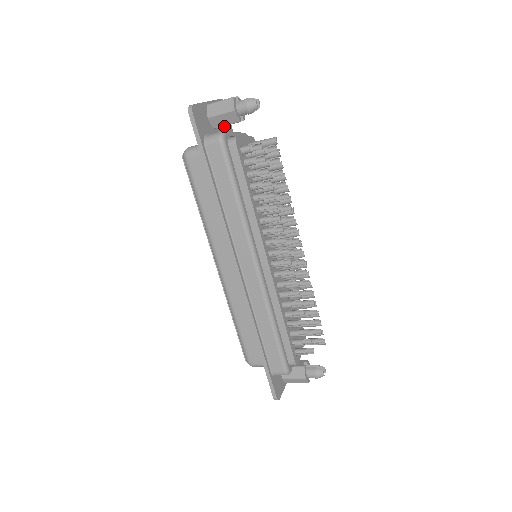
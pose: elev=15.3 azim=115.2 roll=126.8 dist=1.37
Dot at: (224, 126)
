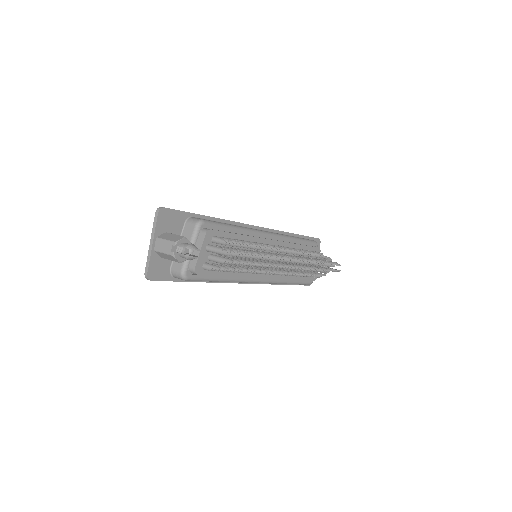
Dot at: (176, 227)
